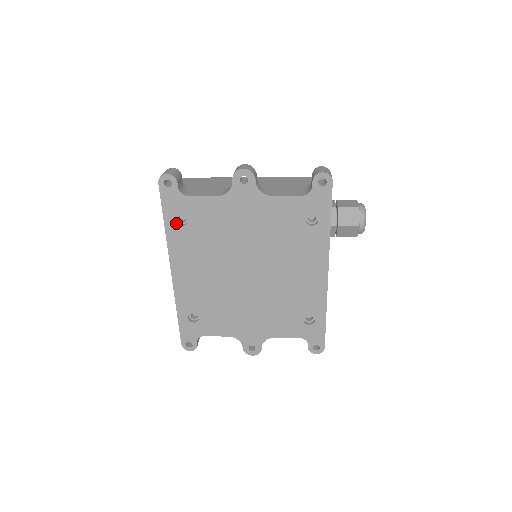
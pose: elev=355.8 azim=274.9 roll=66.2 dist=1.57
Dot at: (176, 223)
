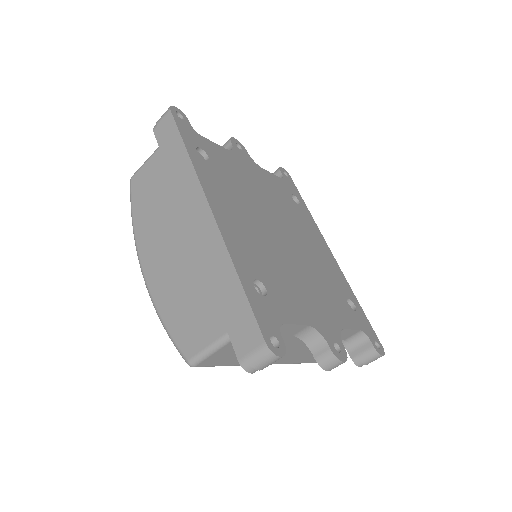
Dot at: (198, 154)
